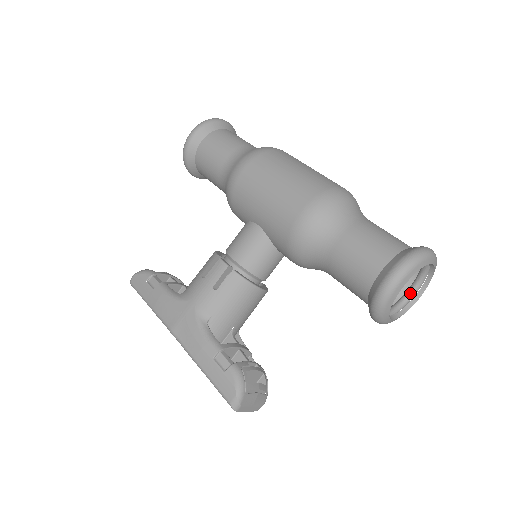
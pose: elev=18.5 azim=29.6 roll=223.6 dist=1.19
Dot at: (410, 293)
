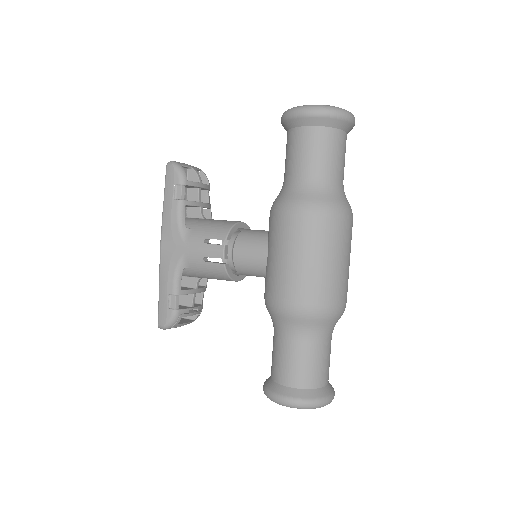
Dot at: occluded
